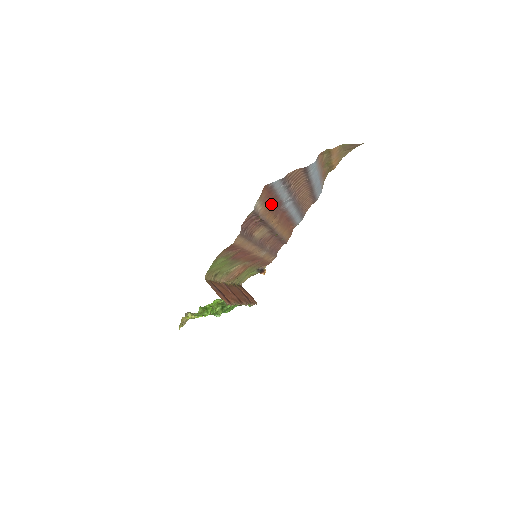
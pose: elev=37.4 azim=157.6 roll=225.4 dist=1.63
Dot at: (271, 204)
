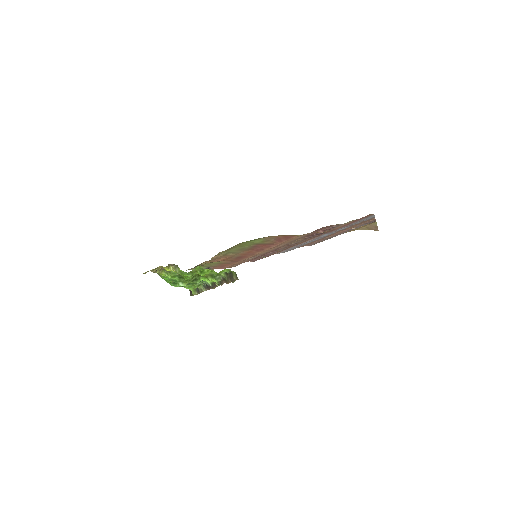
Dot at: occluded
